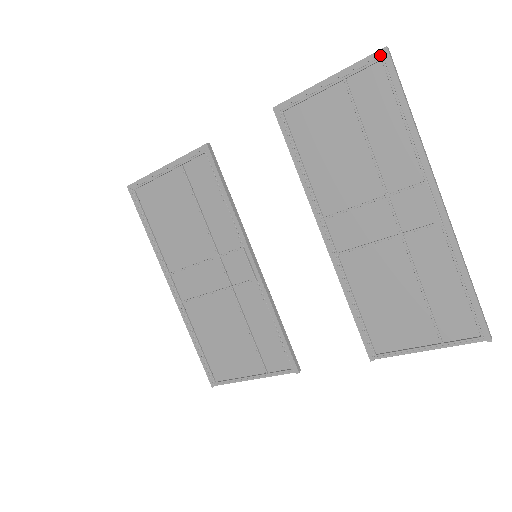
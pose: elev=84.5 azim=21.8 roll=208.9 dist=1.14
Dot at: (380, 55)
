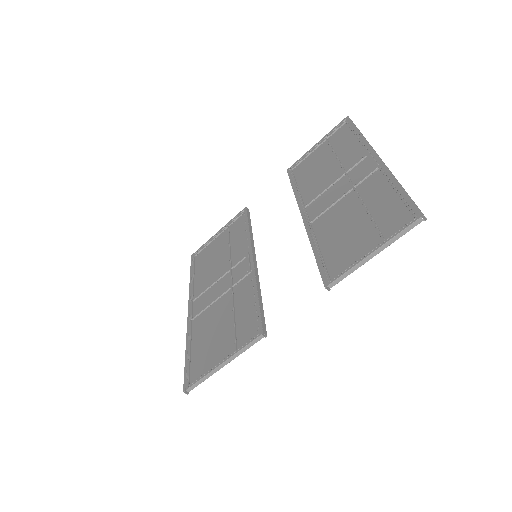
Dot at: (345, 121)
